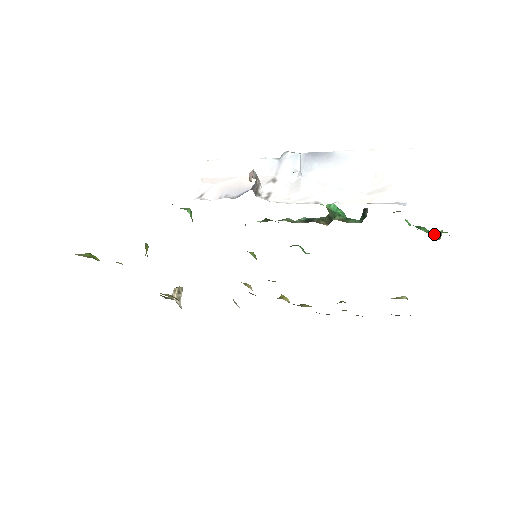
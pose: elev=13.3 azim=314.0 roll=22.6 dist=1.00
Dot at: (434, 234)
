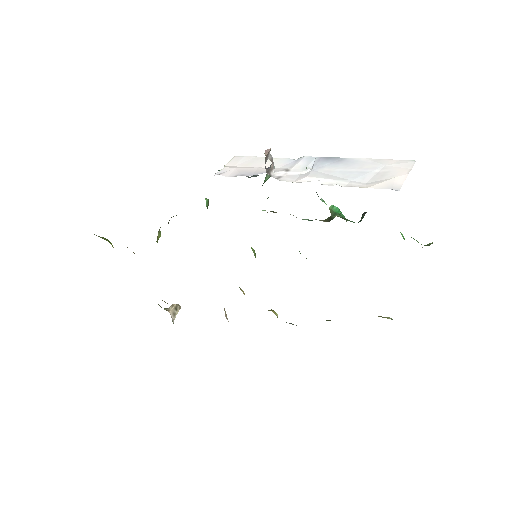
Dot at: occluded
